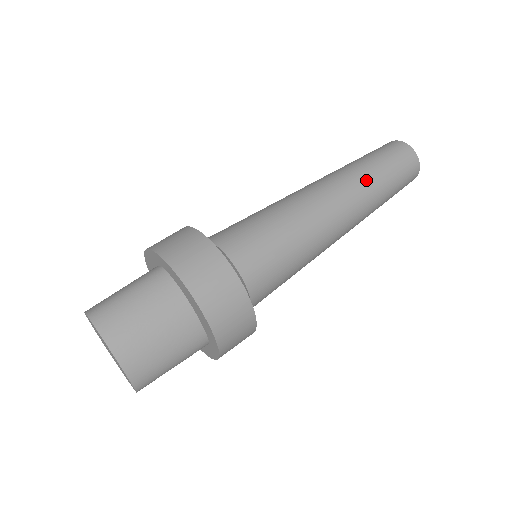
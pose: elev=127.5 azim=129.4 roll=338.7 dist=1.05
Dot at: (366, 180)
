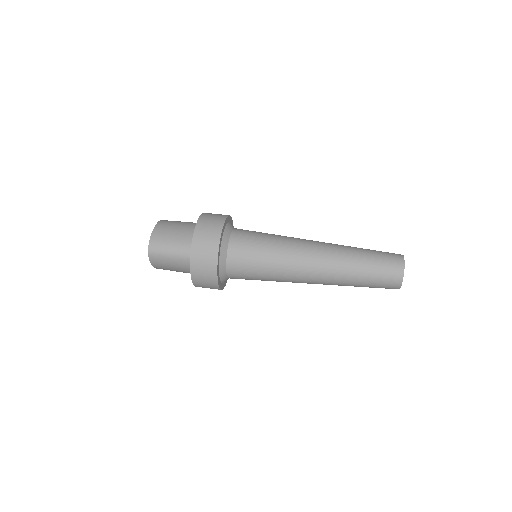
Dot at: (348, 248)
